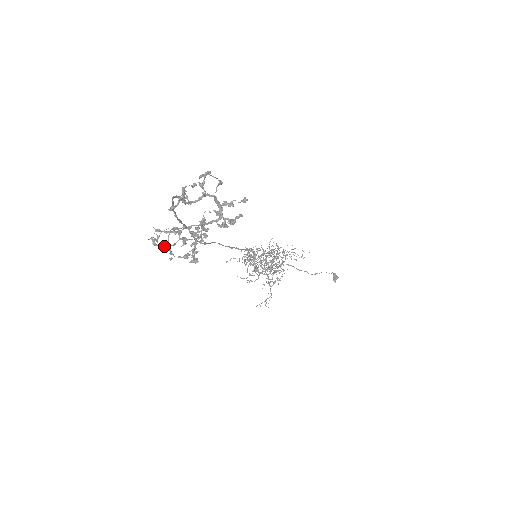
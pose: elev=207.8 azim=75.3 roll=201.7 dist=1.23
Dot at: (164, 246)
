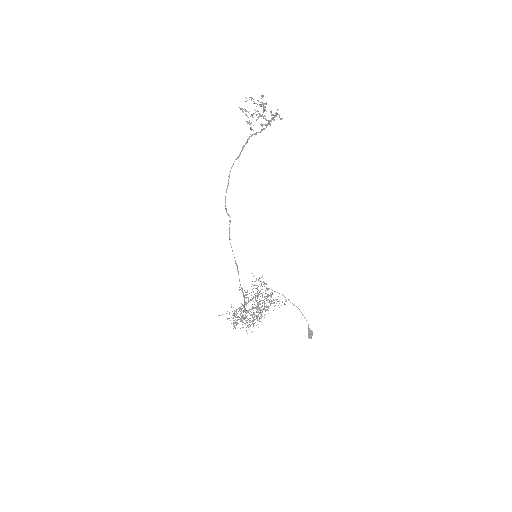
Dot at: (245, 110)
